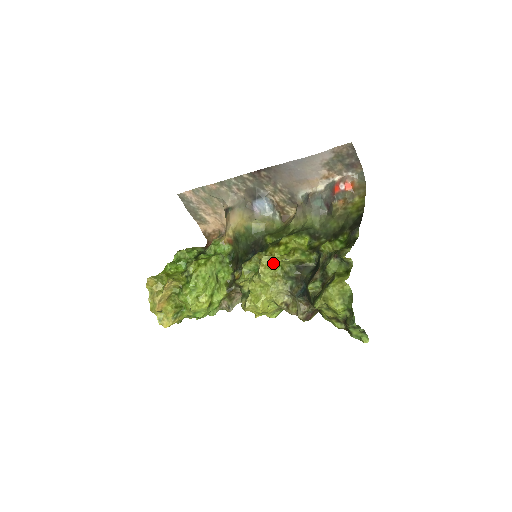
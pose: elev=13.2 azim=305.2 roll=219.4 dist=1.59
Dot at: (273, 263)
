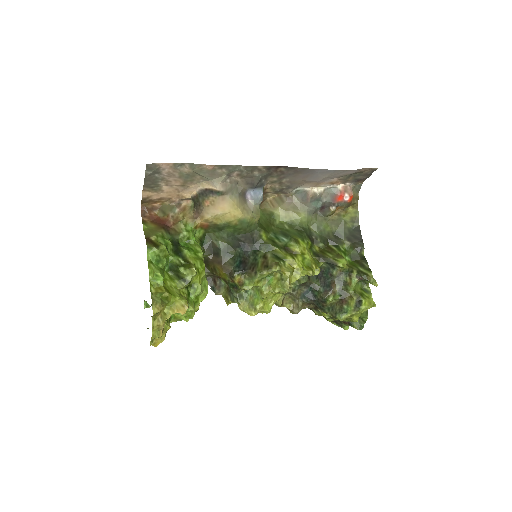
Dot at: (298, 278)
